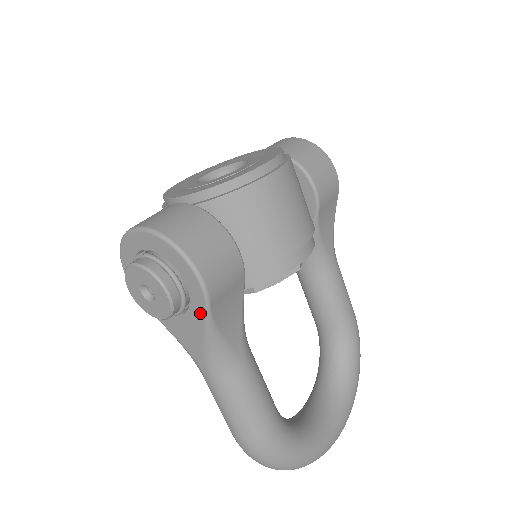
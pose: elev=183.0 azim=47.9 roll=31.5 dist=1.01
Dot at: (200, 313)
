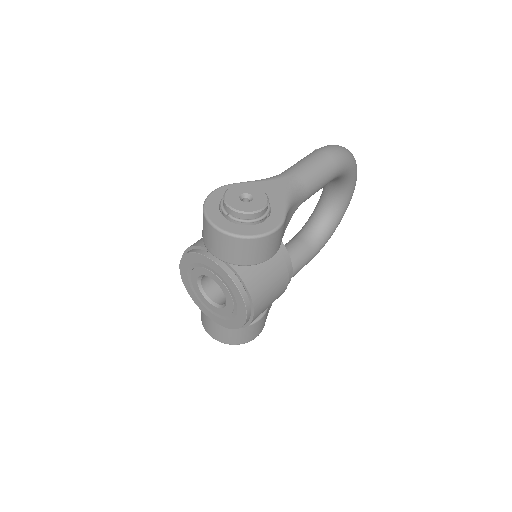
Dot at: occluded
